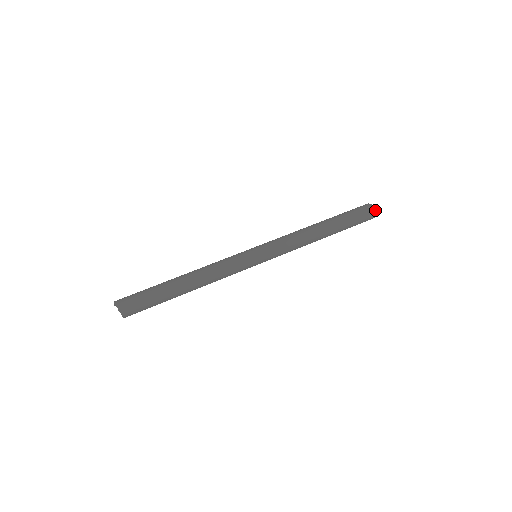
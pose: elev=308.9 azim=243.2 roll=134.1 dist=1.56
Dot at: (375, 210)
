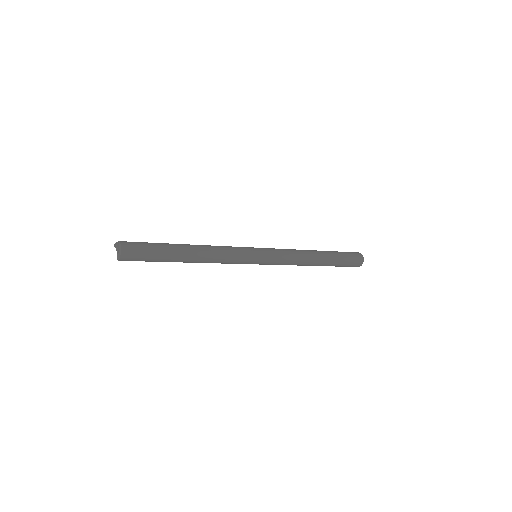
Dot at: occluded
